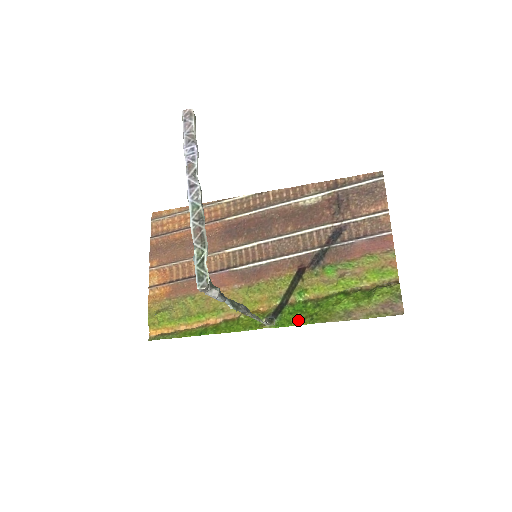
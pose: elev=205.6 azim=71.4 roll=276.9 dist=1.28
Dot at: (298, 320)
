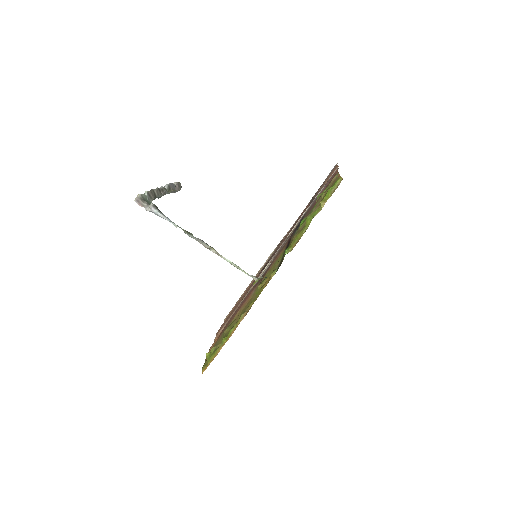
Dot at: occluded
